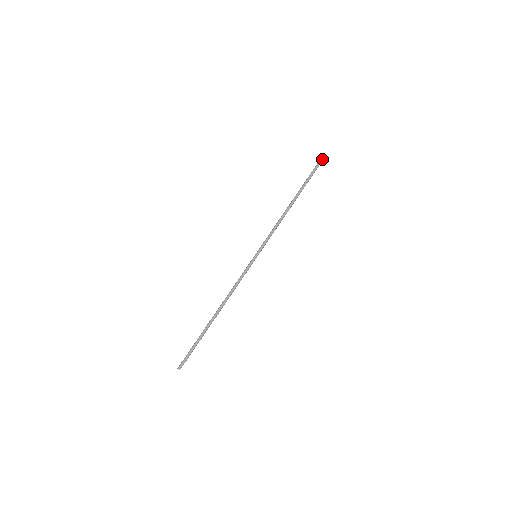
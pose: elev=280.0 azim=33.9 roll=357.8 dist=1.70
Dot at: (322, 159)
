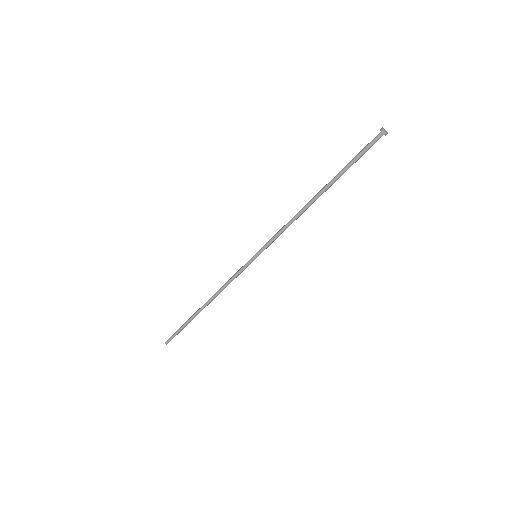
Dot at: (378, 137)
